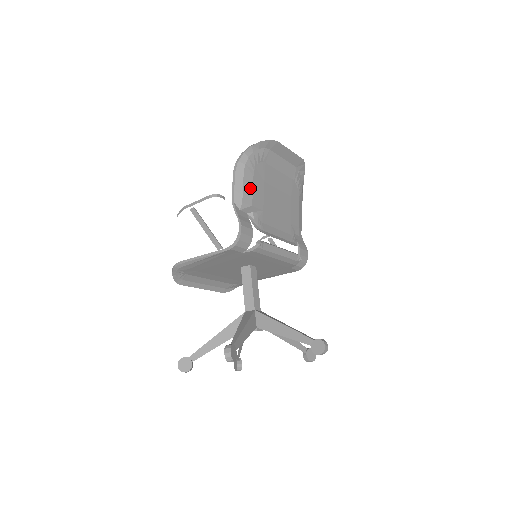
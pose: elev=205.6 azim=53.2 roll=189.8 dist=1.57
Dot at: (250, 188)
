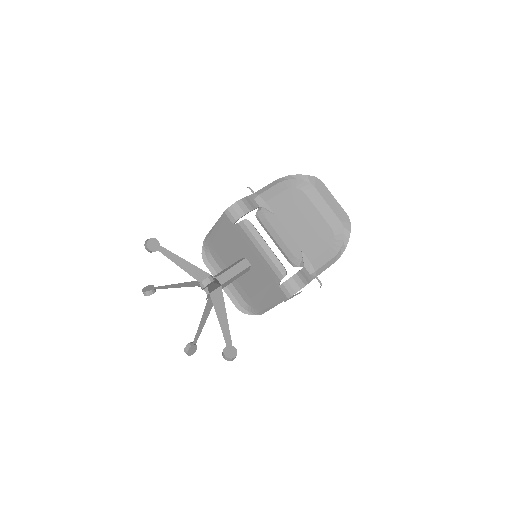
Dot at: (274, 194)
